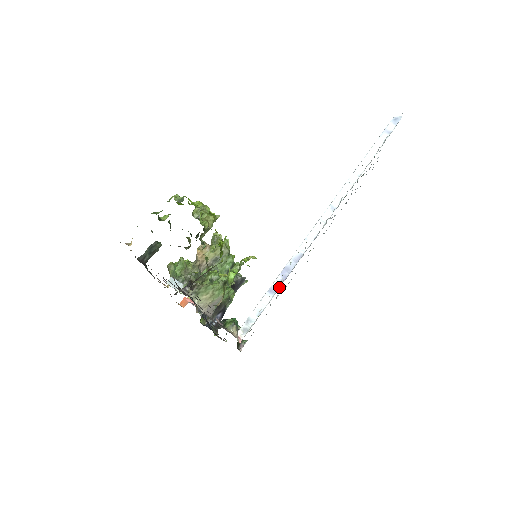
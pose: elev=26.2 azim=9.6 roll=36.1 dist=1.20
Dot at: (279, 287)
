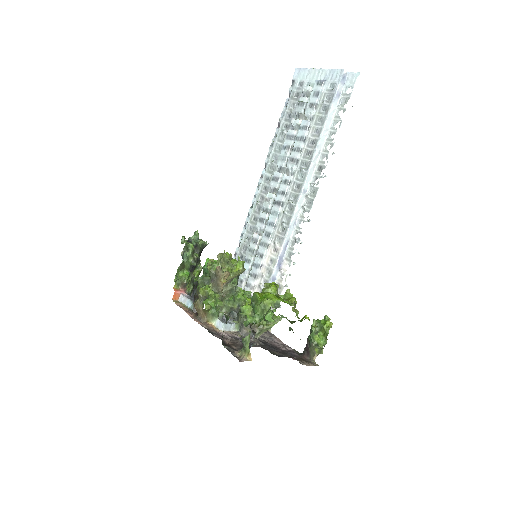
Dot at: (278, 275)
